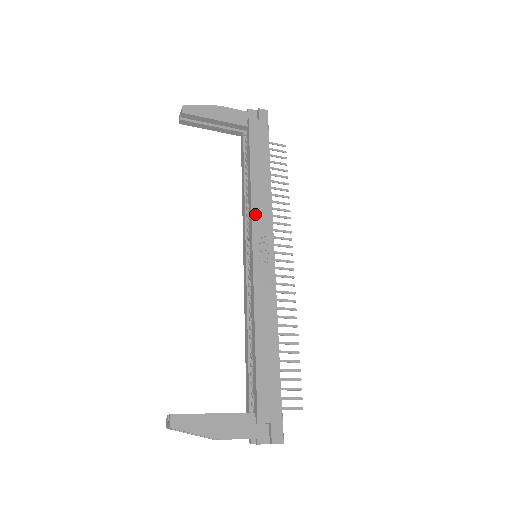
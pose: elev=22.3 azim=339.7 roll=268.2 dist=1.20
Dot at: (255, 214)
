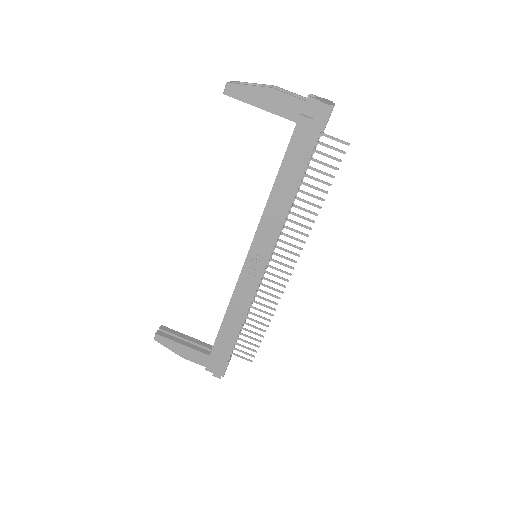
Dot at: (261, 228)
